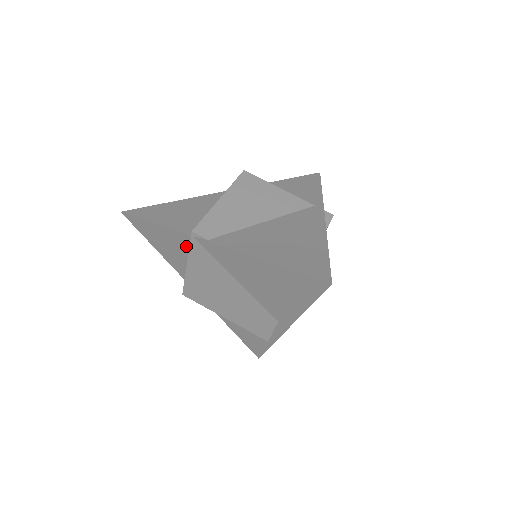
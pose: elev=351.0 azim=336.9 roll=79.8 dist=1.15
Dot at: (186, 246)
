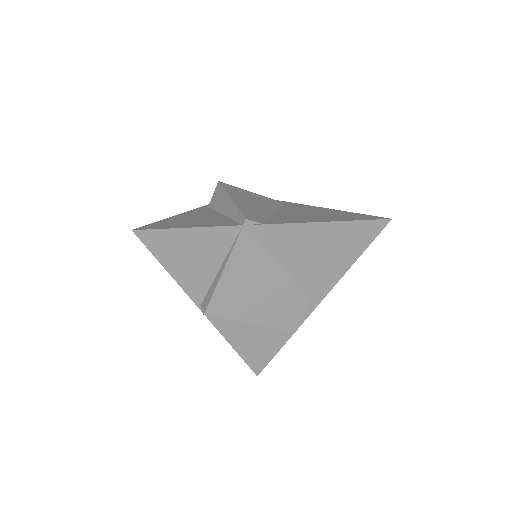
Dot at: (226, 244)
